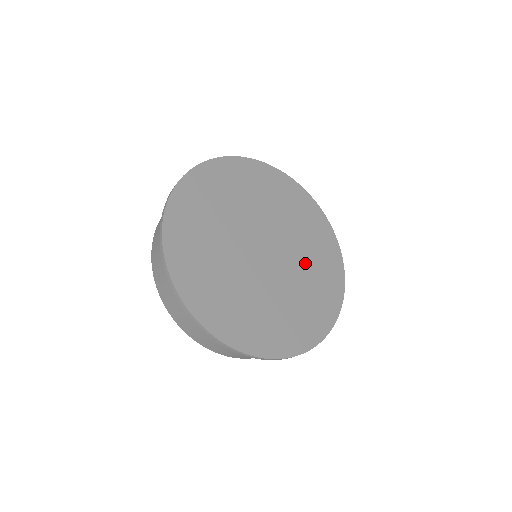
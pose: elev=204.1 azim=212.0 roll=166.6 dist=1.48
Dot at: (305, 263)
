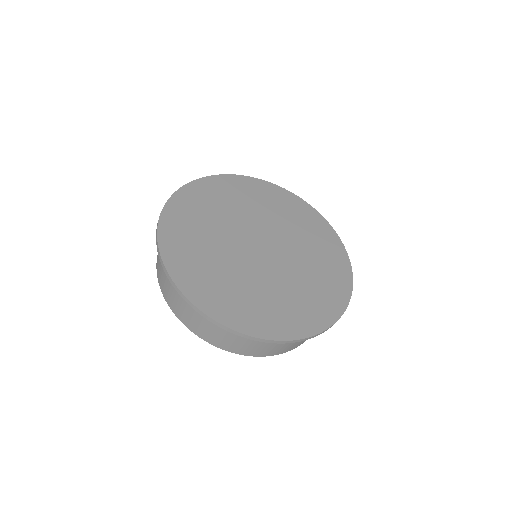
Dot at: (284, 287)
